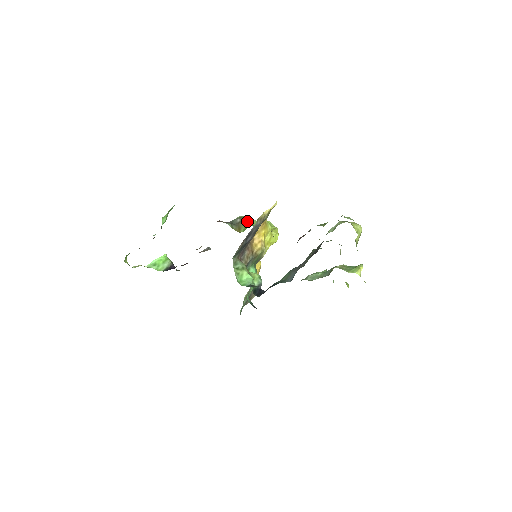
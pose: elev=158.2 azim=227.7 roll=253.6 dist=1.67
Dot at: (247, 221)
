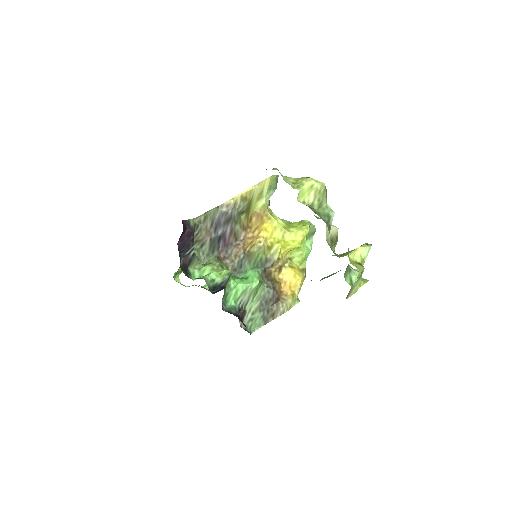
Dot at: occluded
